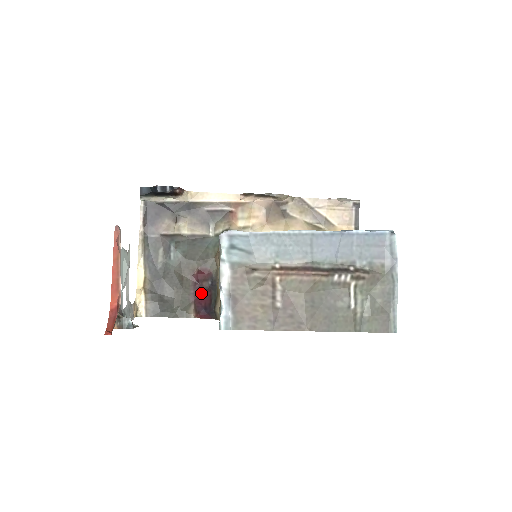
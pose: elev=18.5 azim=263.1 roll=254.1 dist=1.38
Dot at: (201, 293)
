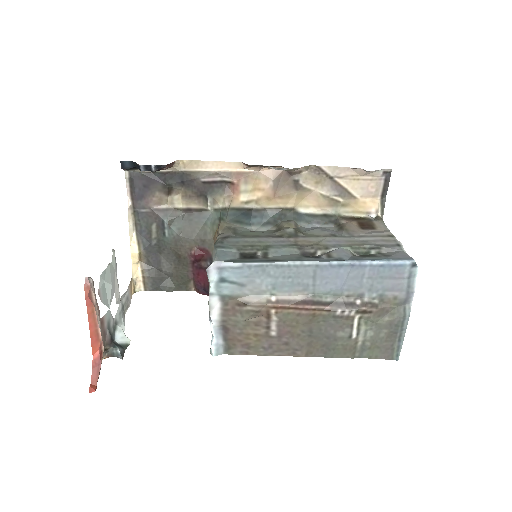
Dot at: (200, 272)
